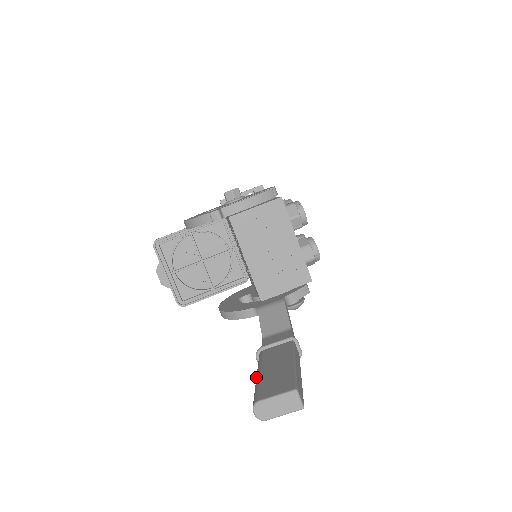
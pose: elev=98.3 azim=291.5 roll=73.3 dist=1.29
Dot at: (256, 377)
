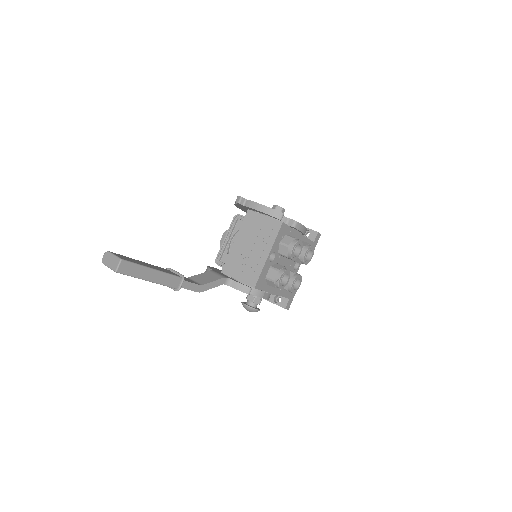
Dot at: occluded
